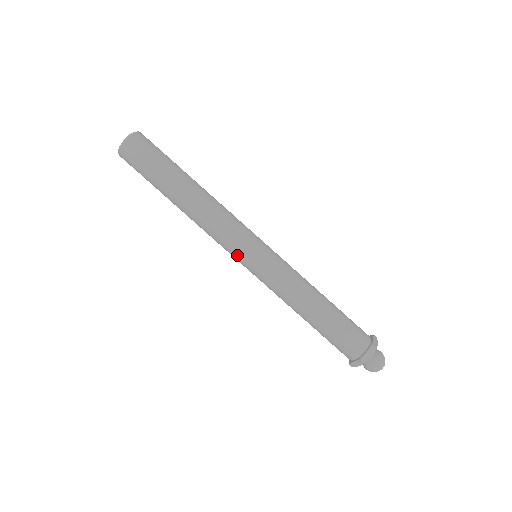
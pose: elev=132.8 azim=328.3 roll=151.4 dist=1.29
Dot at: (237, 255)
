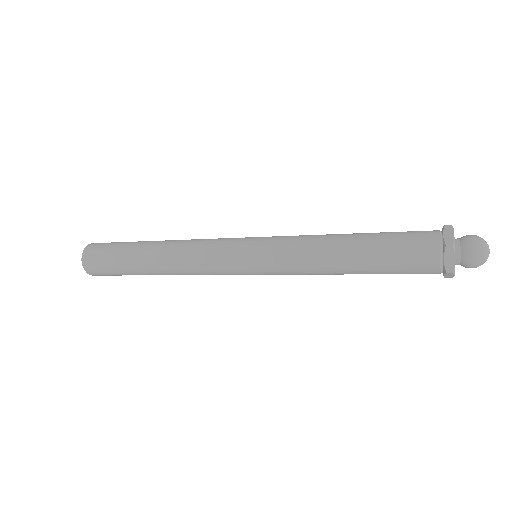
Dot at: (237, 274)
